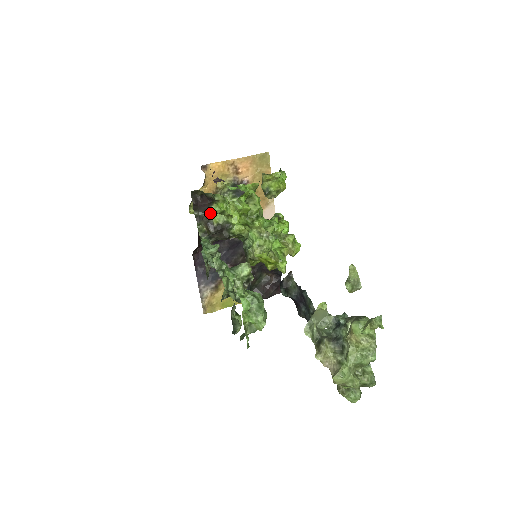
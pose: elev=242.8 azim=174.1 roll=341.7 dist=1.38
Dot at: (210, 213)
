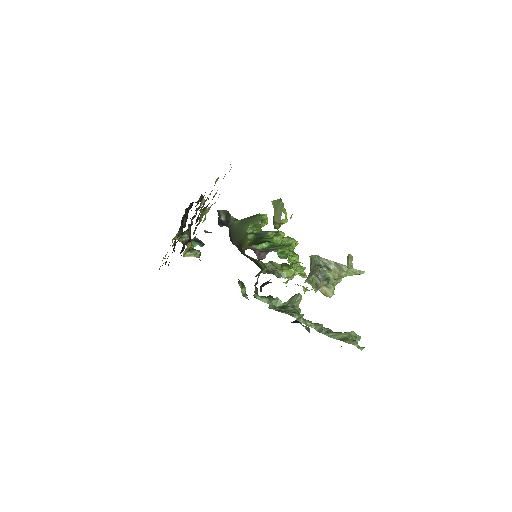
Dot at: occluded
